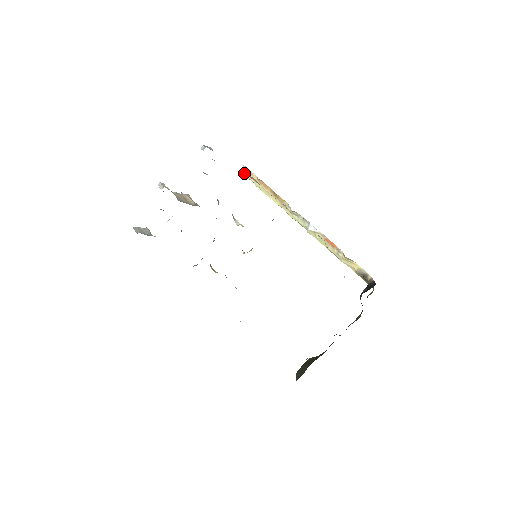
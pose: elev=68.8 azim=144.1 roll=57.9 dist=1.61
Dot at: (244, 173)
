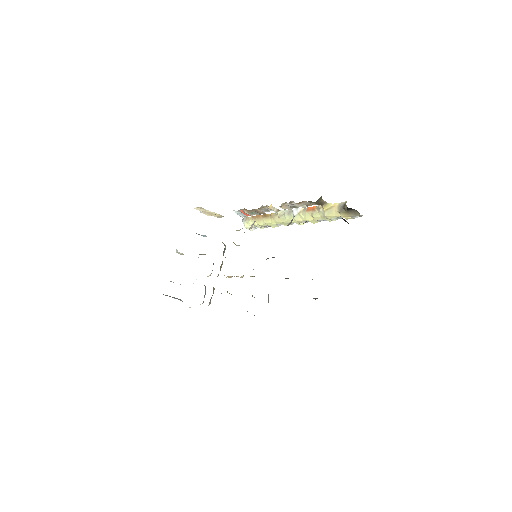
Dot at: (244, 223)
